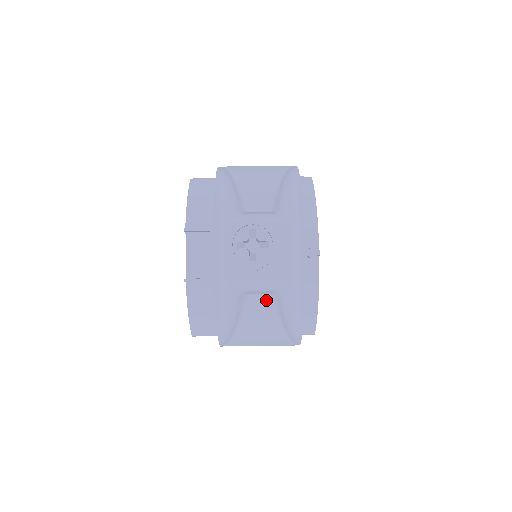
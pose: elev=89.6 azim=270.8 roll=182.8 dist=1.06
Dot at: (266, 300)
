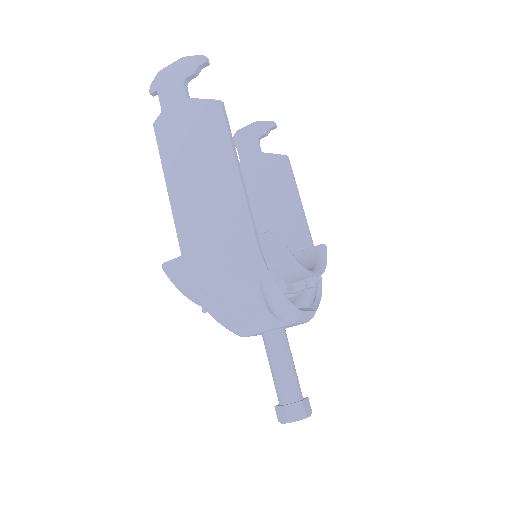
Dot at: occluded
